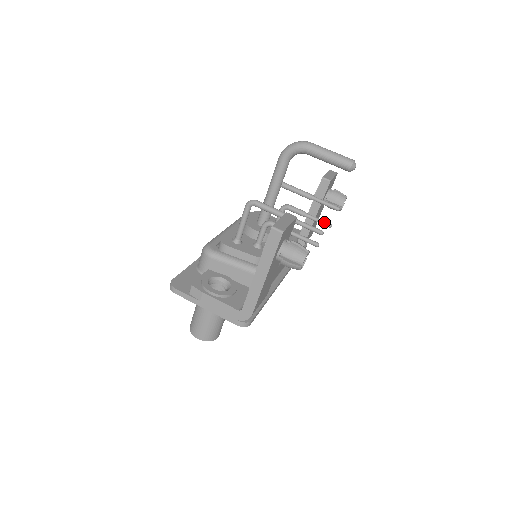
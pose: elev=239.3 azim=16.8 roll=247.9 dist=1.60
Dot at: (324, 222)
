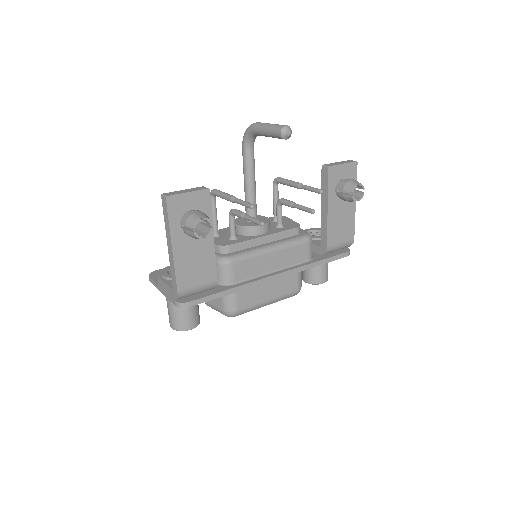
Dot at: (307, 209)
